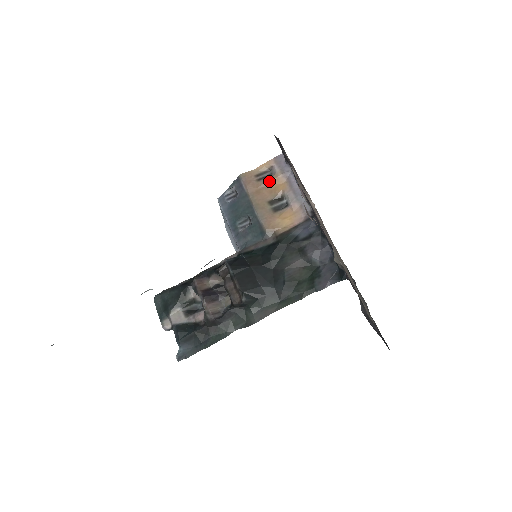
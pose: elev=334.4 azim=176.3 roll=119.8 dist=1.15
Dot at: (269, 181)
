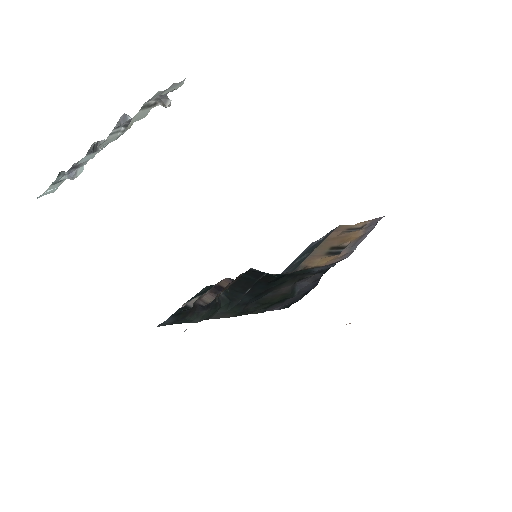
Dot at: (350, 232)
